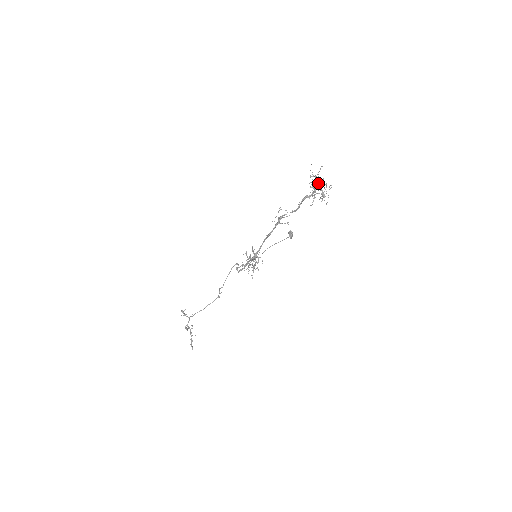
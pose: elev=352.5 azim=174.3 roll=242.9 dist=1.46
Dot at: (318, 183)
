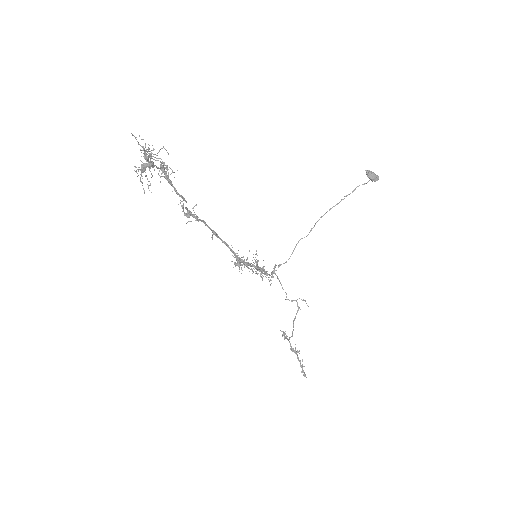
Dot at: (145, 158)
